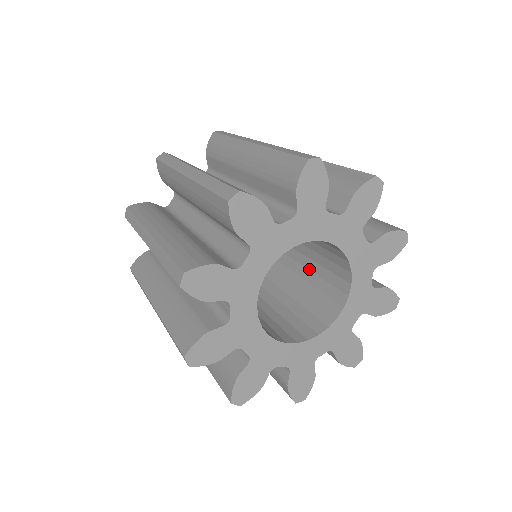
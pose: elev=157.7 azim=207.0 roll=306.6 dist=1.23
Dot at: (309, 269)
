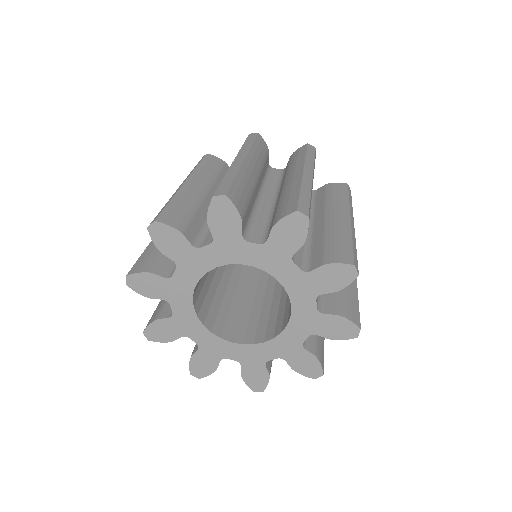
Dot at: occluded
